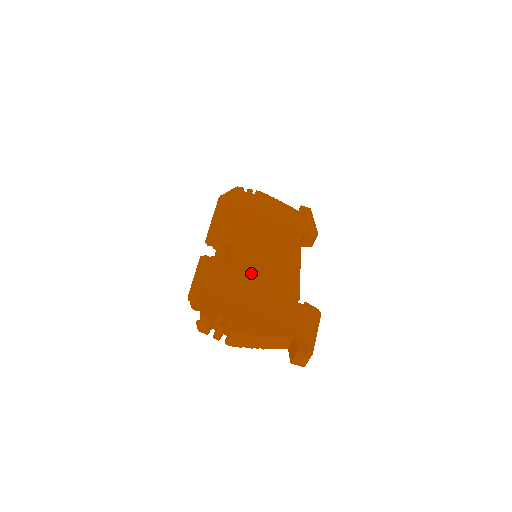
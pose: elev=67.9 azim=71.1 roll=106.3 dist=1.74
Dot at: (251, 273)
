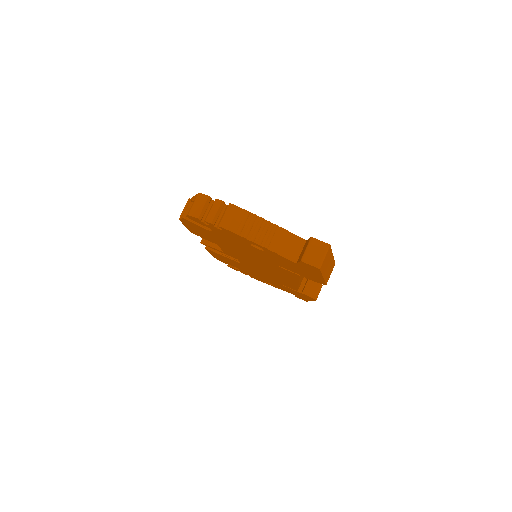
Dot at: occluded
